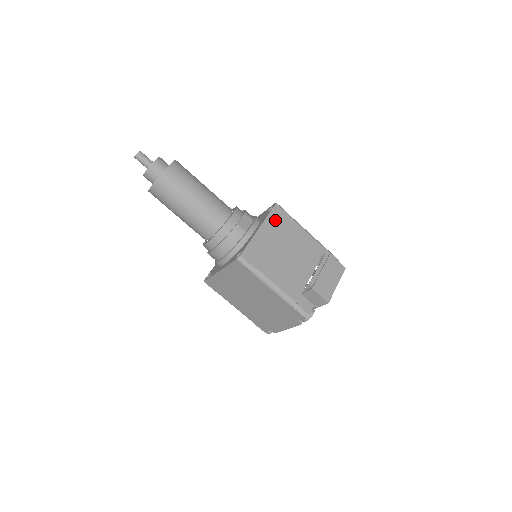
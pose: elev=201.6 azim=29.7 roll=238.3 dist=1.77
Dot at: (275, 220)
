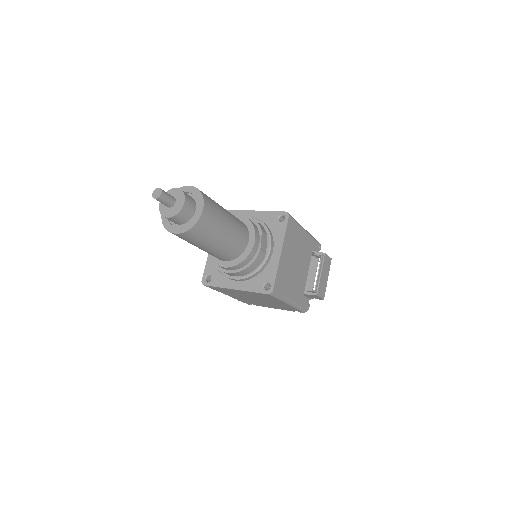
Dot at: (289, 235)
